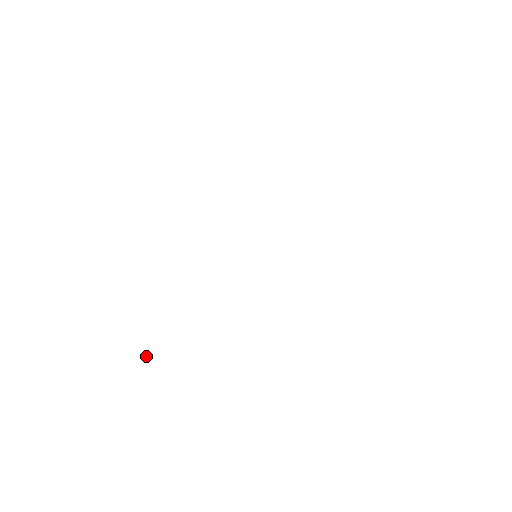
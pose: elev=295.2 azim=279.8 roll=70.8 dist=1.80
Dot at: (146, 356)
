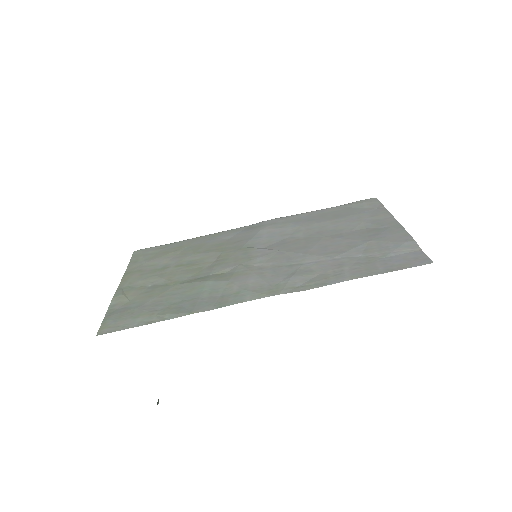
Dot at: (157, 402)
